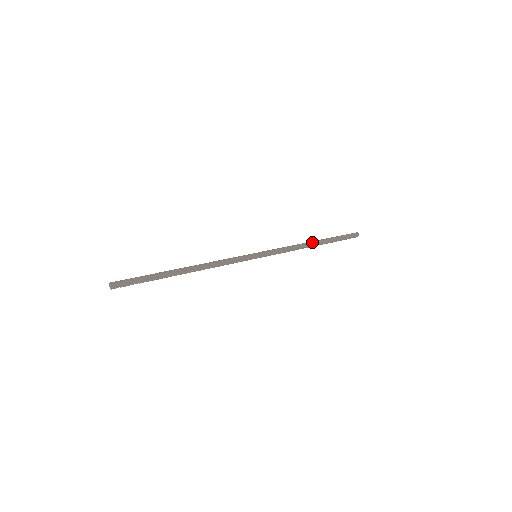
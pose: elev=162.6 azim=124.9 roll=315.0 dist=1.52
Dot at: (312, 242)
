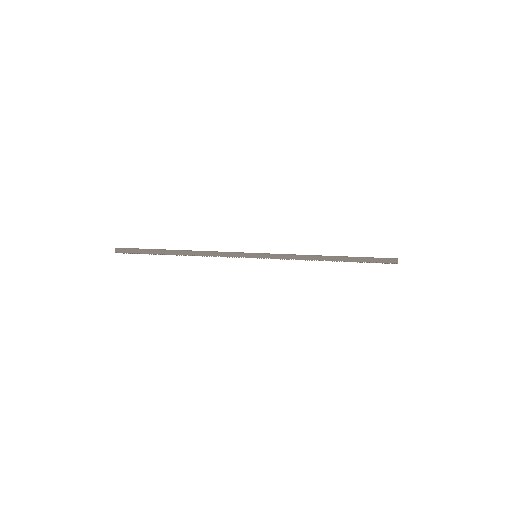
Dot at: (328, 258)
